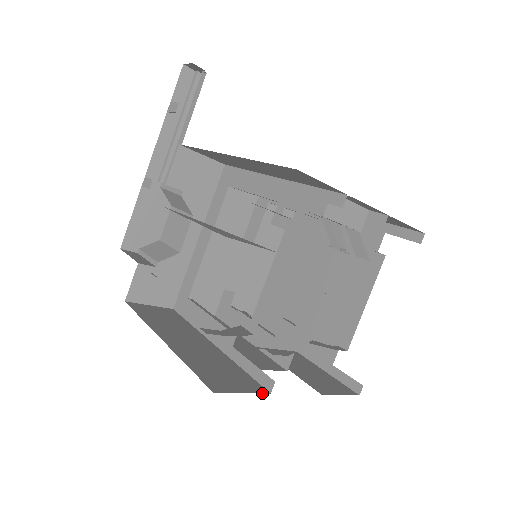
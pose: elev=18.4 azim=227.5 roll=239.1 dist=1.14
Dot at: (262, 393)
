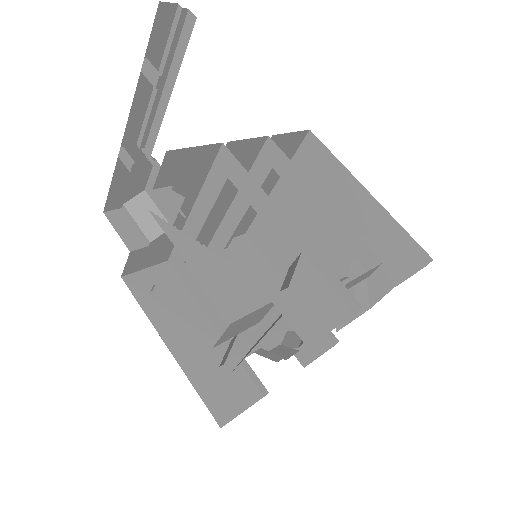
Dot at: occluded
